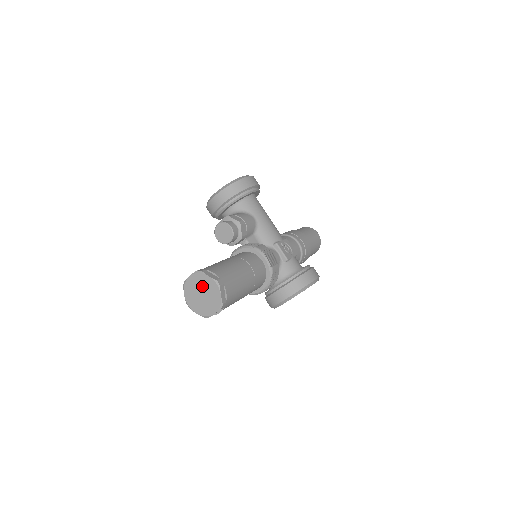
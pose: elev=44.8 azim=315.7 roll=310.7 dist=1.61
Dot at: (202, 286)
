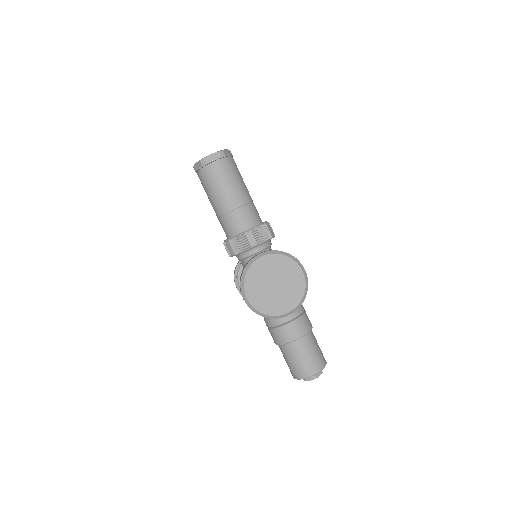
Dot at: occluded
